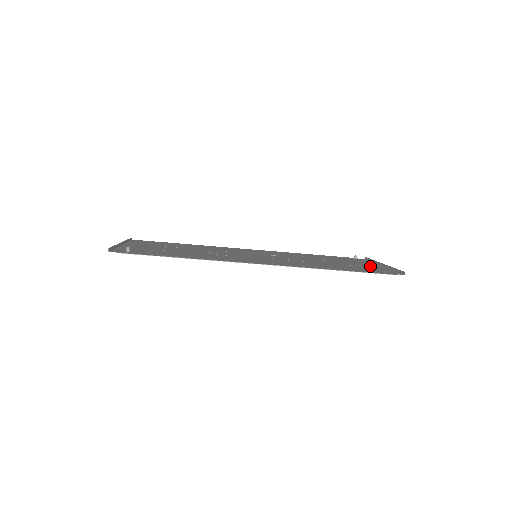
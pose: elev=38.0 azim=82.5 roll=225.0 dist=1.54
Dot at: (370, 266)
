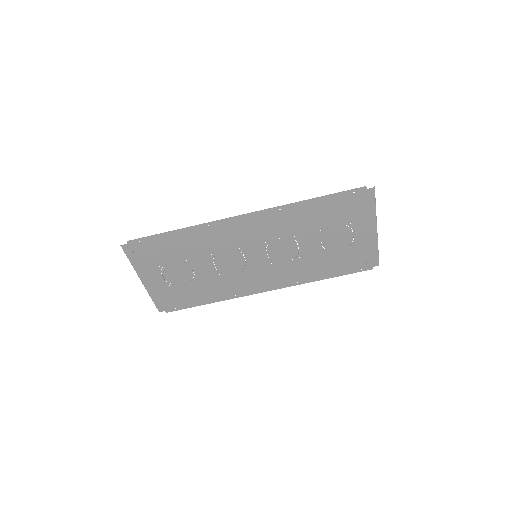
Dot at: (360, 224)
